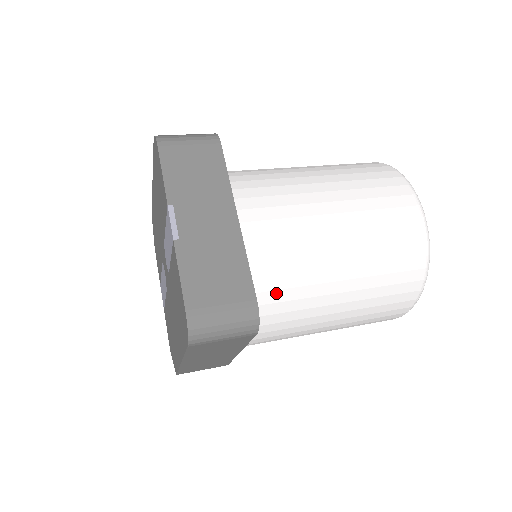
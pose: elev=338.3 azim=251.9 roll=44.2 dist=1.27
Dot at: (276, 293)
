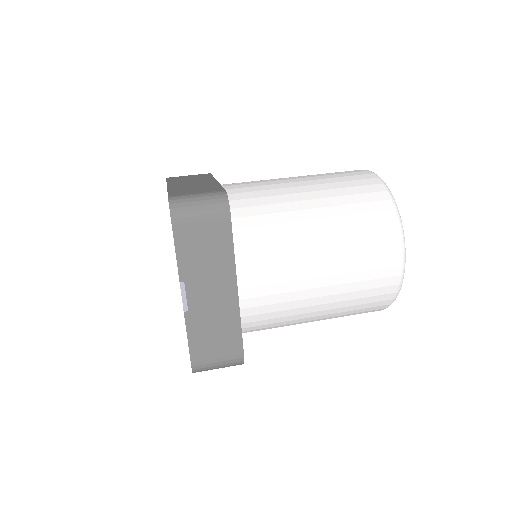
Dot at: (262, 326)
